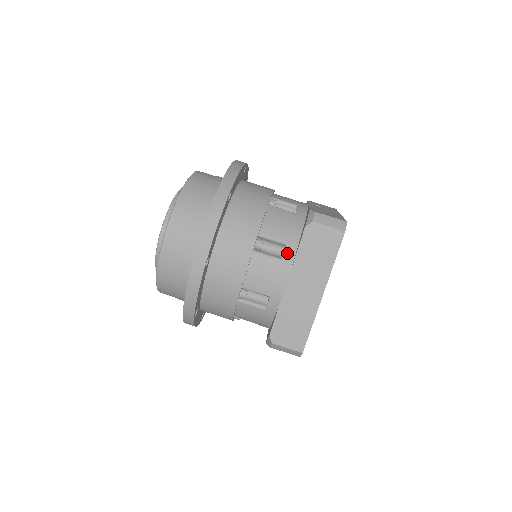
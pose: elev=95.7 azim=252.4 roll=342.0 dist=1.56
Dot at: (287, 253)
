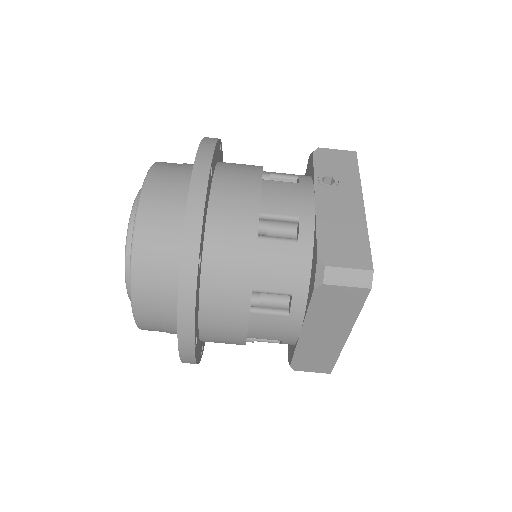
Dot at: (295, 307)
